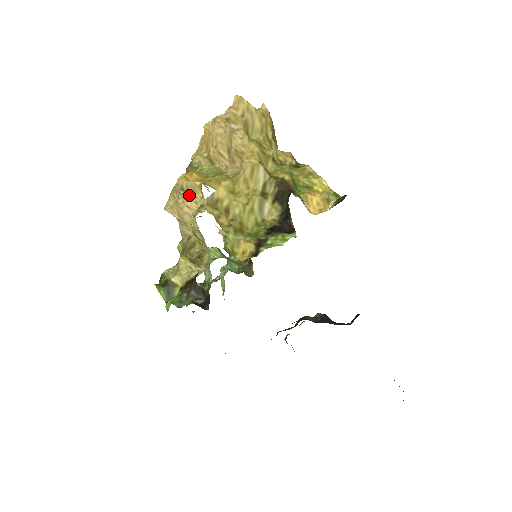
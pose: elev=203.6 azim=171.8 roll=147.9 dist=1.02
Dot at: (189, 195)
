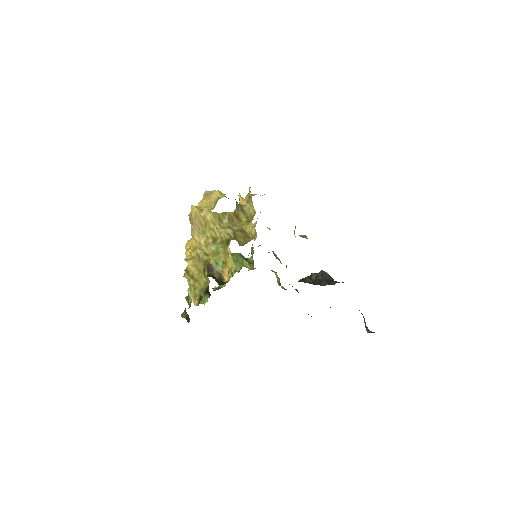
Dot at: occluded
